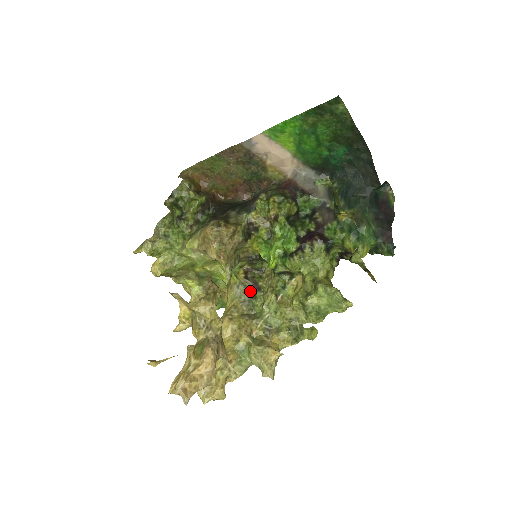
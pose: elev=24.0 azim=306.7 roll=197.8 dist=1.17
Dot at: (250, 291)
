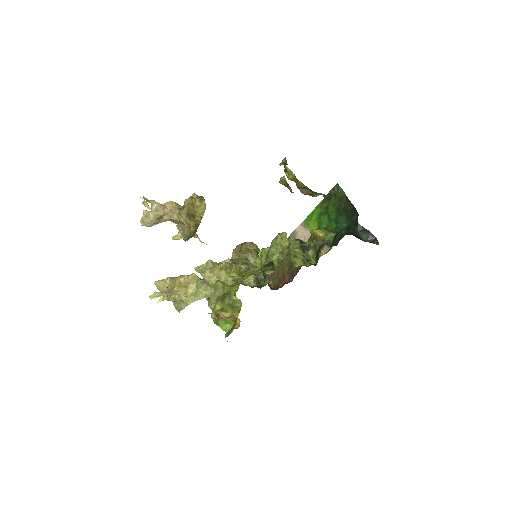
Dot at: occluded
